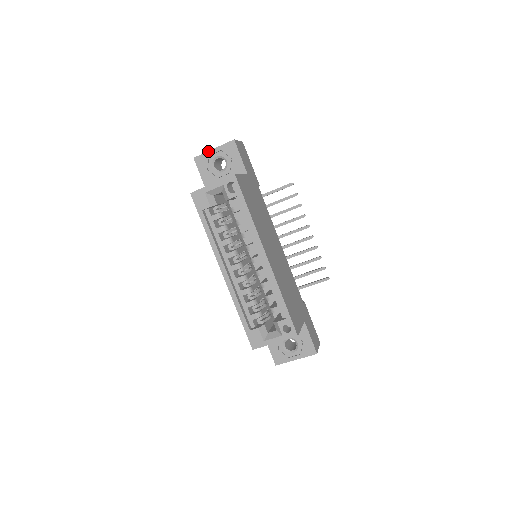
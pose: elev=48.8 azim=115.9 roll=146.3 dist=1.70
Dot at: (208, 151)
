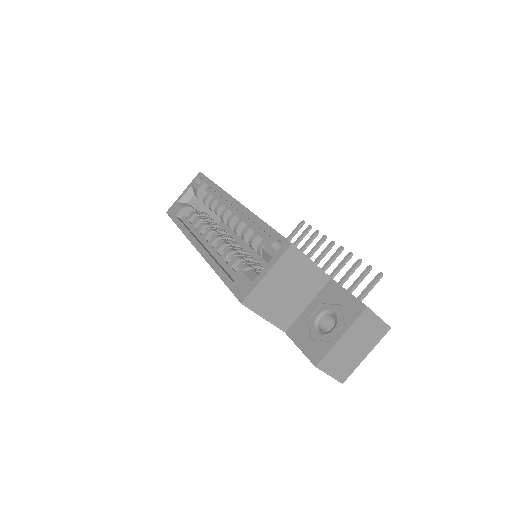
Dot at: occluded
